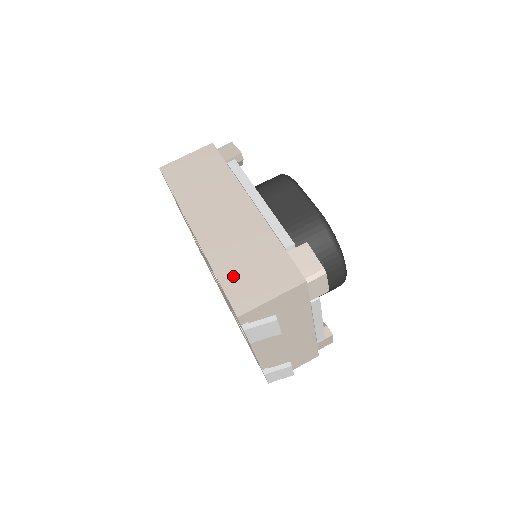
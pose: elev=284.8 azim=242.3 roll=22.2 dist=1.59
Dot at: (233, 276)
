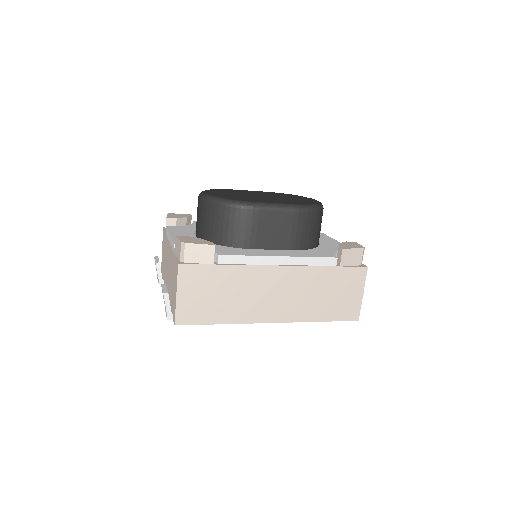
Dot at: (330, 311)
